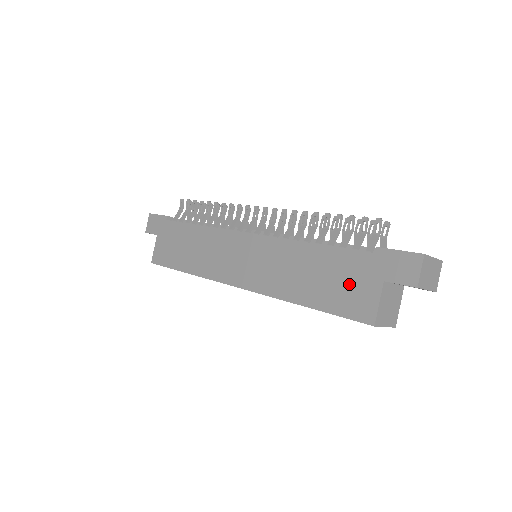
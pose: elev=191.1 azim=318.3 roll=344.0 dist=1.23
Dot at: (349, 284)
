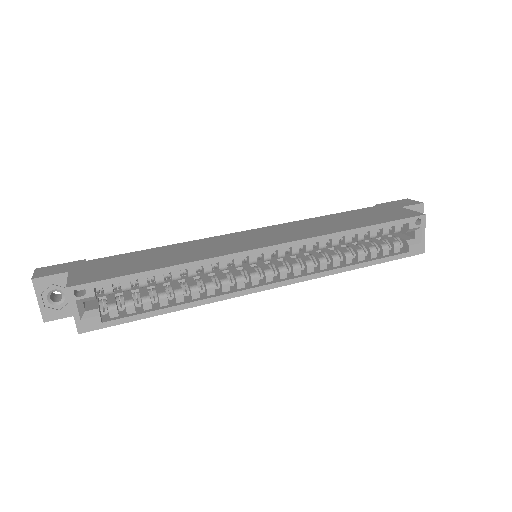
Dot at: (381, 213)
